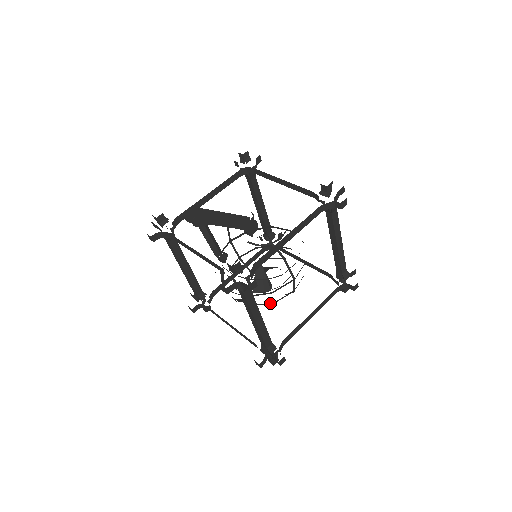
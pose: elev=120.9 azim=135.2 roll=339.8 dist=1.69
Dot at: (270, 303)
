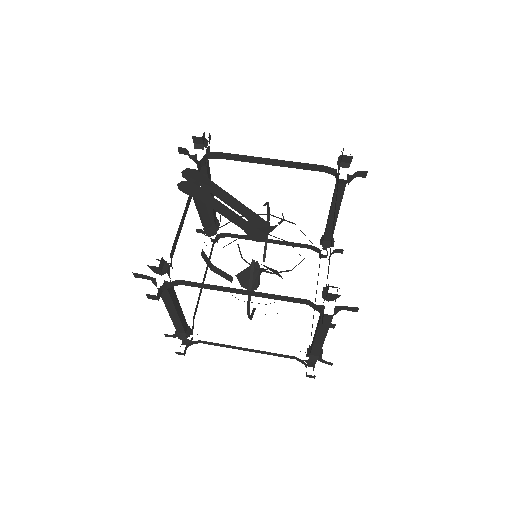
Dot at: occluded
